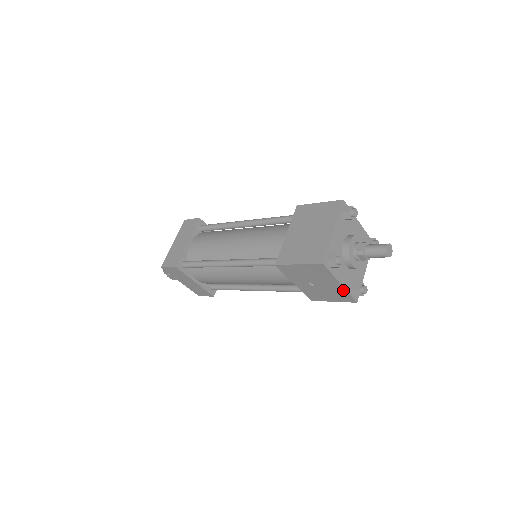
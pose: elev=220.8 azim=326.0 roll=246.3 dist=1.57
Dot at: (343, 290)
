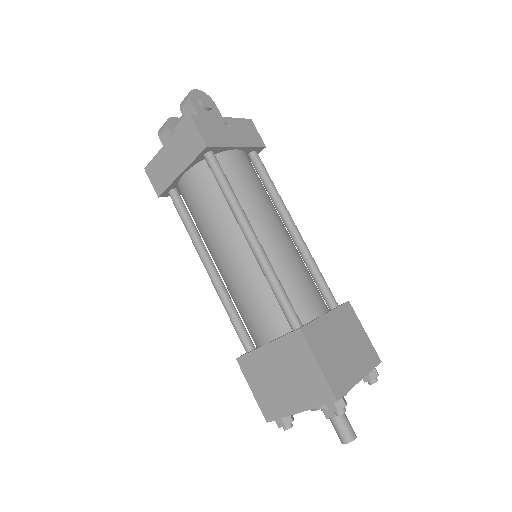
Dot at: occluded
